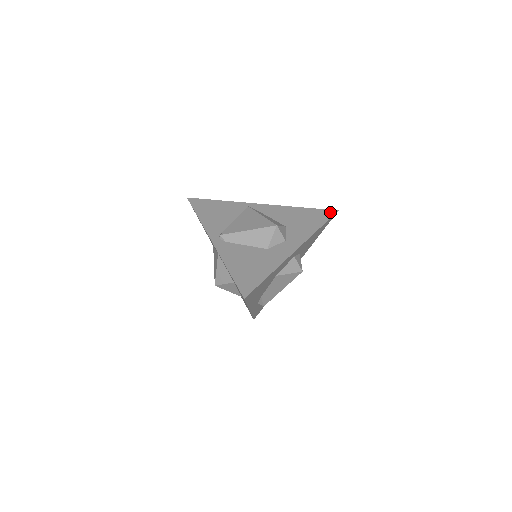
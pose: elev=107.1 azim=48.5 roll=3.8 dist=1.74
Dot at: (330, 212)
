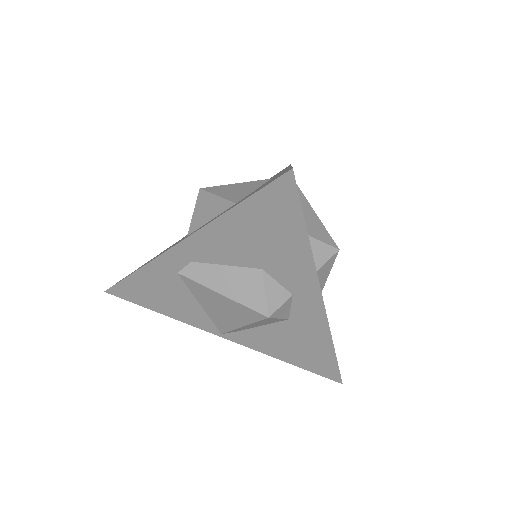
Dot at: (284, 187)
